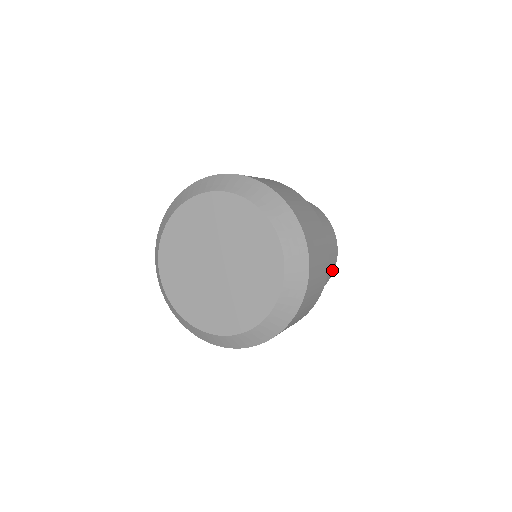
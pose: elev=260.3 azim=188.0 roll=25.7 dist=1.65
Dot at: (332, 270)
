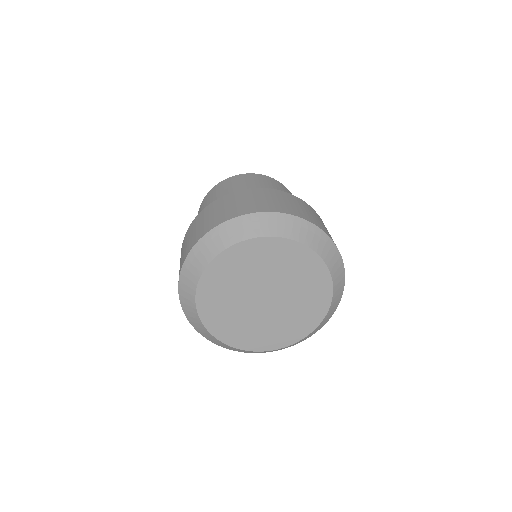
Dot at: occluded
